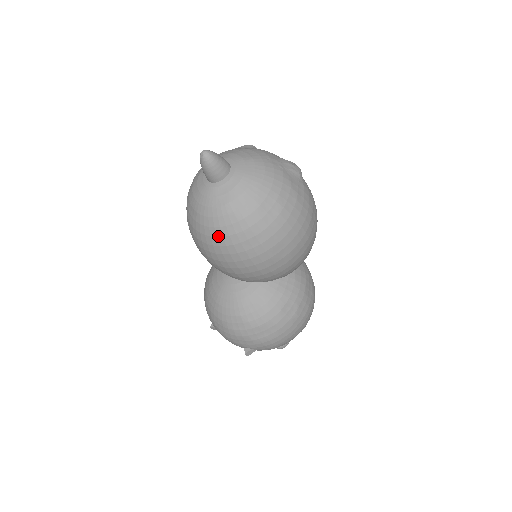
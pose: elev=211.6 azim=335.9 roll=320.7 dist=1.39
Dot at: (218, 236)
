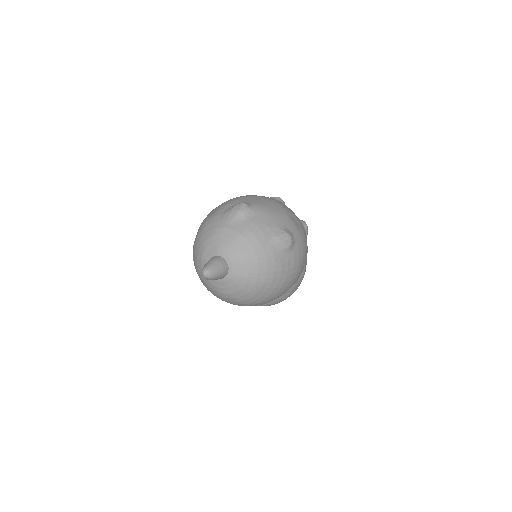
Dot at: occluded
